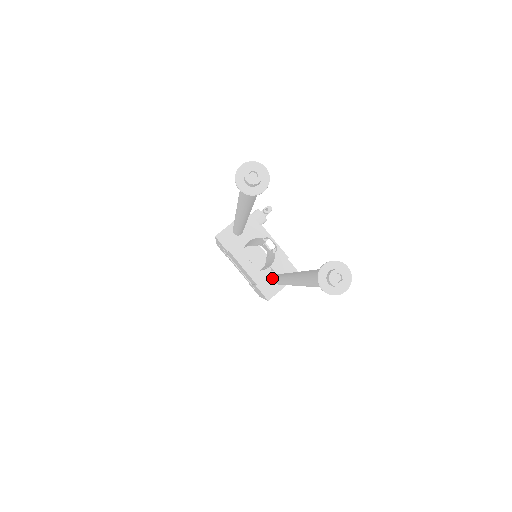
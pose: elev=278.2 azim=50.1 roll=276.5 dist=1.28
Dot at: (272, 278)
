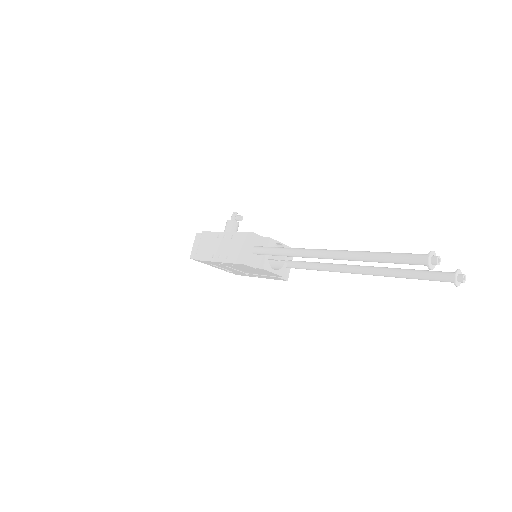
Dot at: occluded
